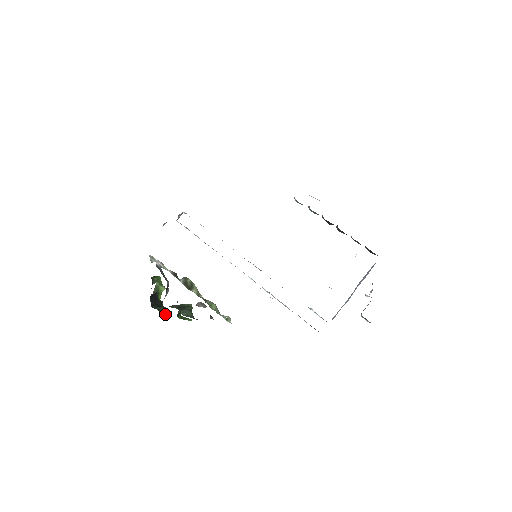
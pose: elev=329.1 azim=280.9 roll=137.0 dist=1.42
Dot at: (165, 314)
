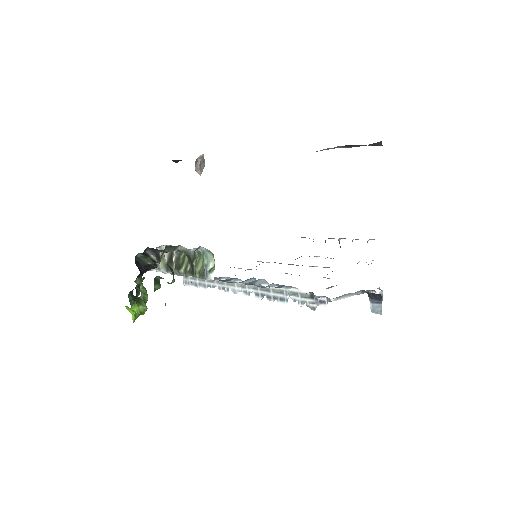
Dot at: (137, 307)
